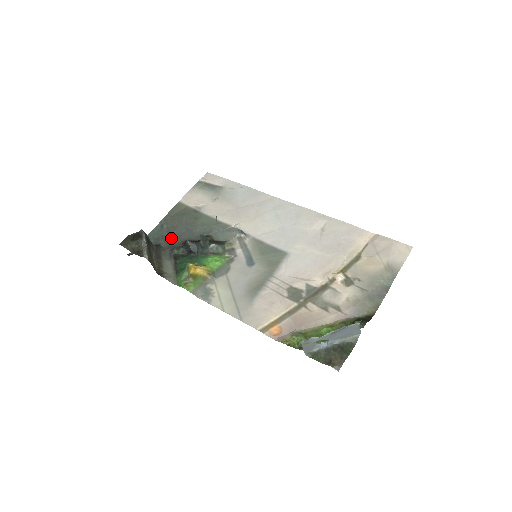
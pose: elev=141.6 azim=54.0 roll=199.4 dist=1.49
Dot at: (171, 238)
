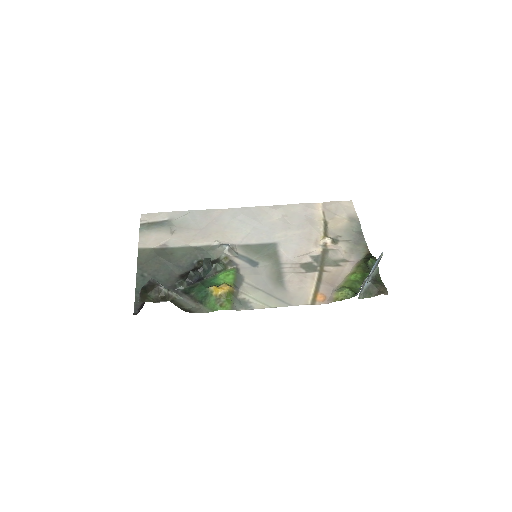
Dot at: (163, 280)
